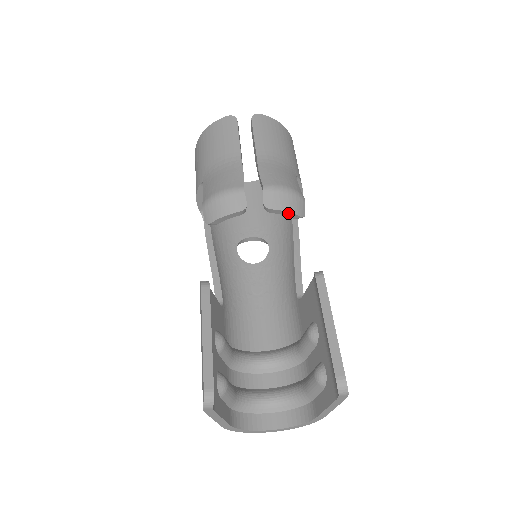
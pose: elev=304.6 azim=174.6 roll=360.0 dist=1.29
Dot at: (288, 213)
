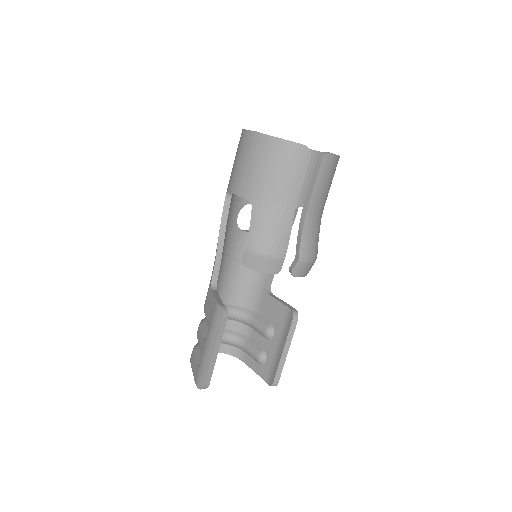
Dot at: (302, 276)
